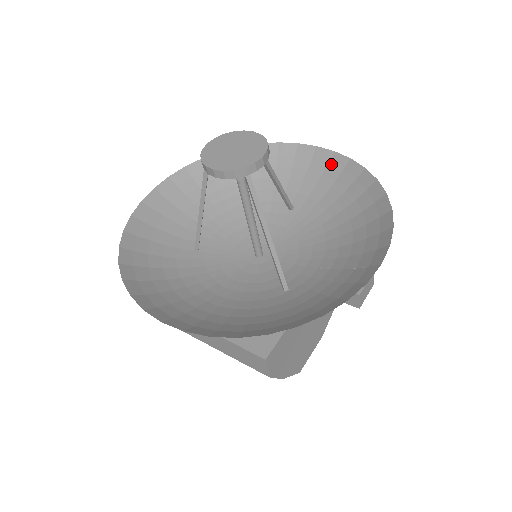
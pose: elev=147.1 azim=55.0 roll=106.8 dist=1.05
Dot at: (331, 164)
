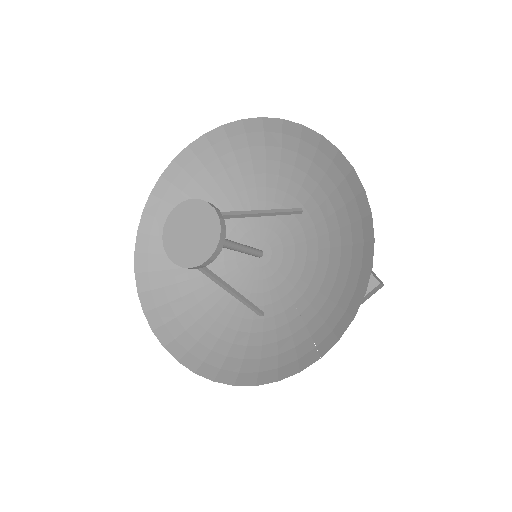
Dot at: (347, 181)
